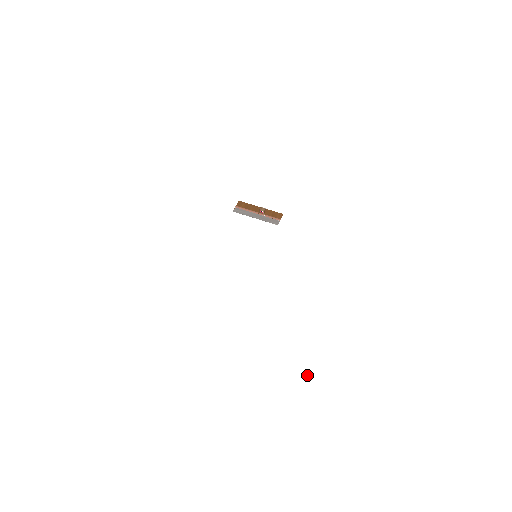
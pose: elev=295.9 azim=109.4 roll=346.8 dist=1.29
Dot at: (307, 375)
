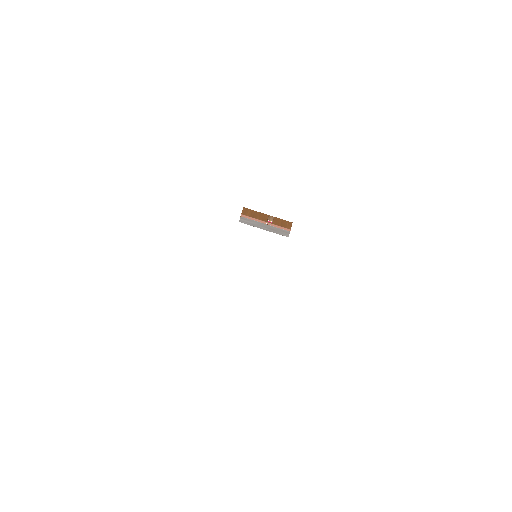
Dot at: (318, 388)
